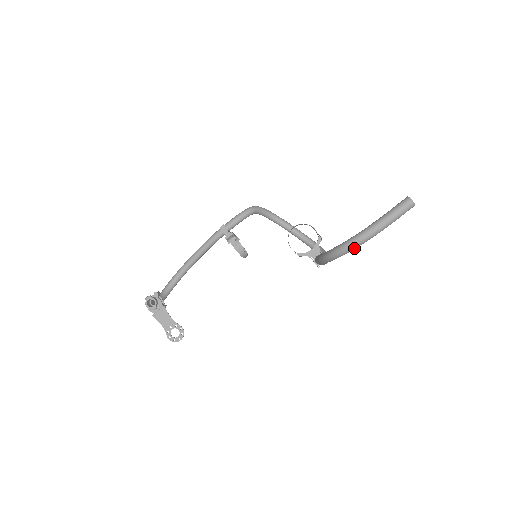
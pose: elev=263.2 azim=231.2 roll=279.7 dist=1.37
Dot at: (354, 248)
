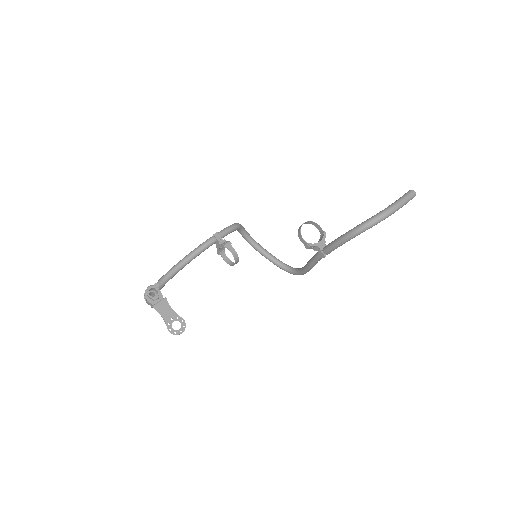
Dot at: occluded
